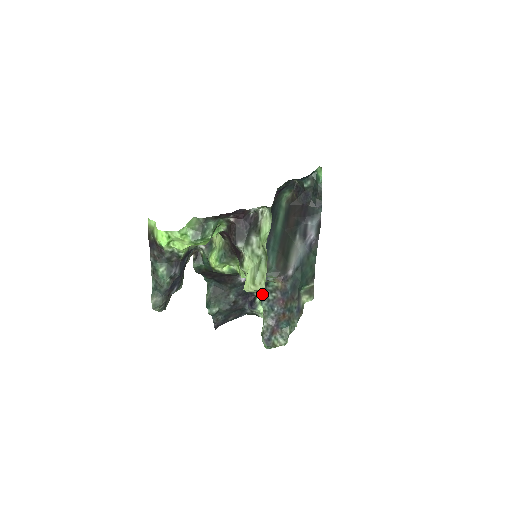
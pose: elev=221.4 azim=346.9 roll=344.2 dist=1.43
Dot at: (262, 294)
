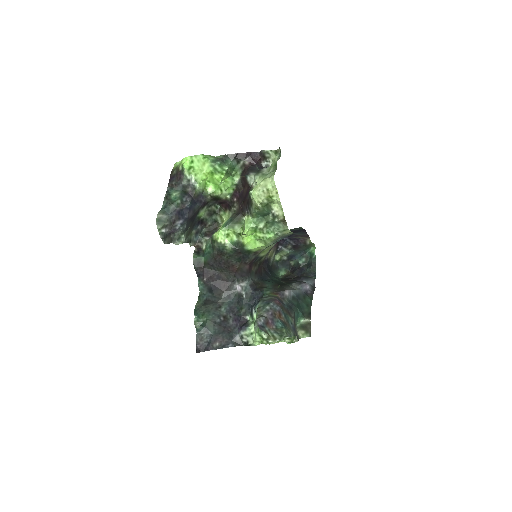
Dot at: occluded
